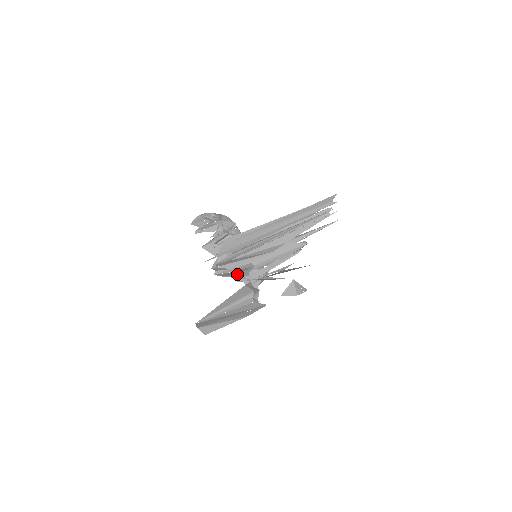
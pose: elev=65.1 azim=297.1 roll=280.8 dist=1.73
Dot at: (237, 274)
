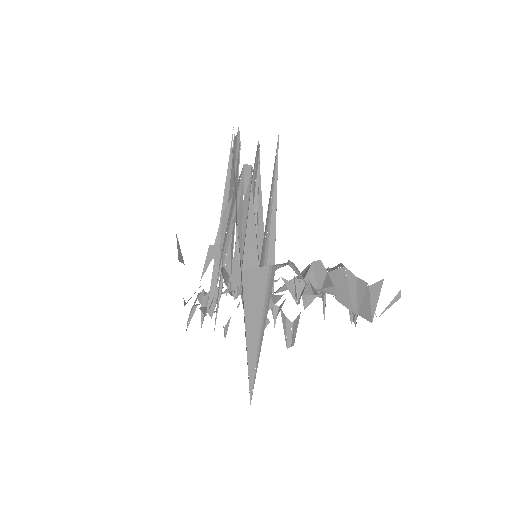
Dot at: occluded
